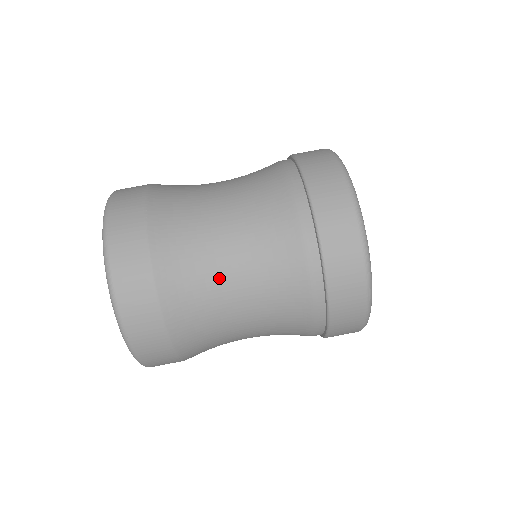
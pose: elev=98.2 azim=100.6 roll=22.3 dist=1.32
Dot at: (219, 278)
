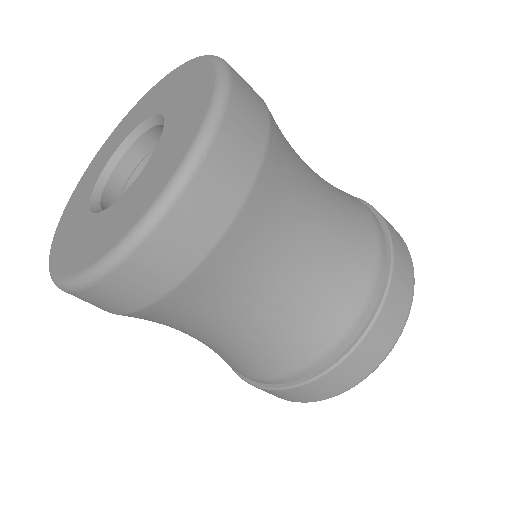
Dot at: occluded
